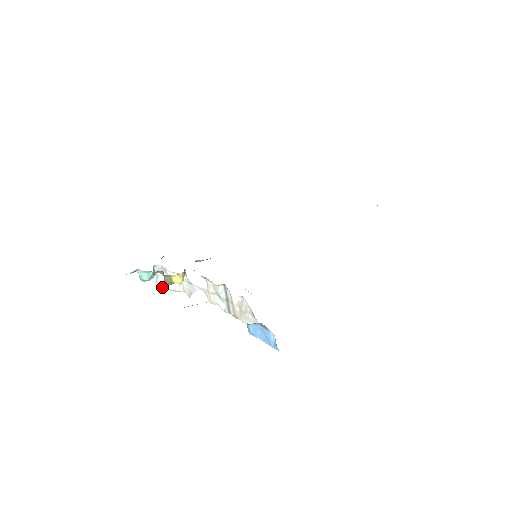
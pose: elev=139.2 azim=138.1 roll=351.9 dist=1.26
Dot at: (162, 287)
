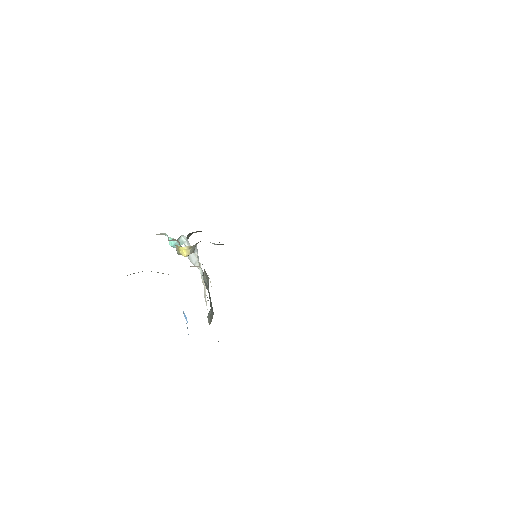
Dot at: (189, 259)
